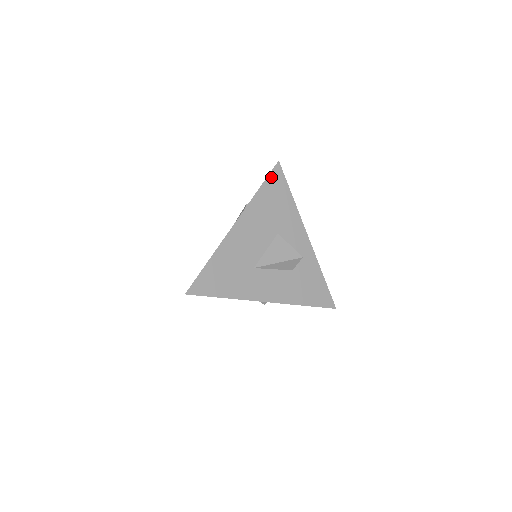
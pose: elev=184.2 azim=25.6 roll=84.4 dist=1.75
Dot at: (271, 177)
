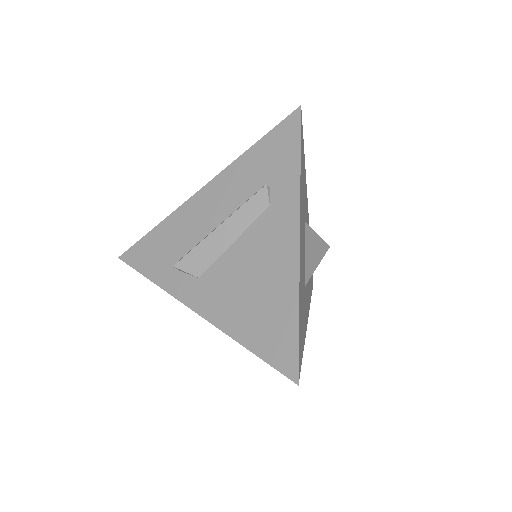
Dot at: (301, 137)
